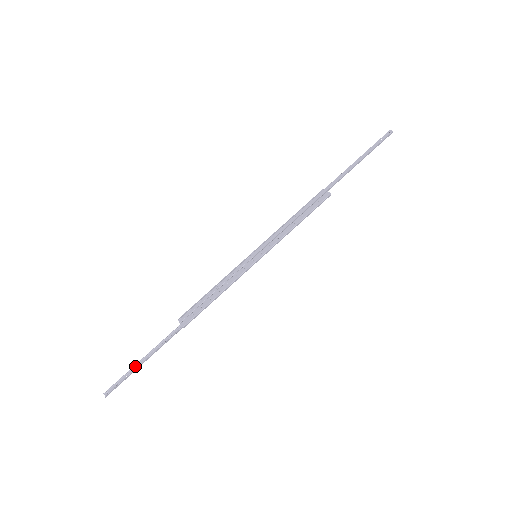
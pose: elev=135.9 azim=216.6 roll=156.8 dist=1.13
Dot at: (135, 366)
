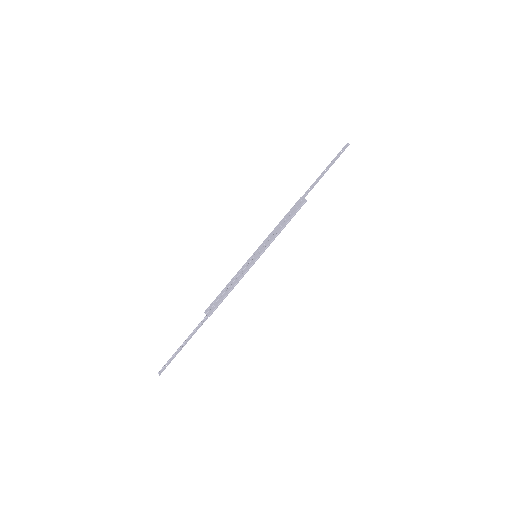
Dot at: (178, 350)
